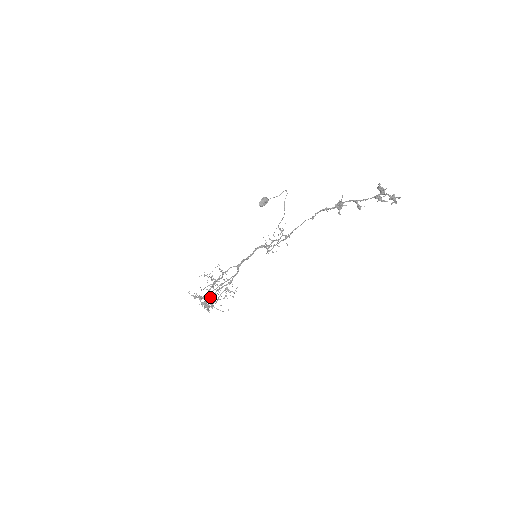
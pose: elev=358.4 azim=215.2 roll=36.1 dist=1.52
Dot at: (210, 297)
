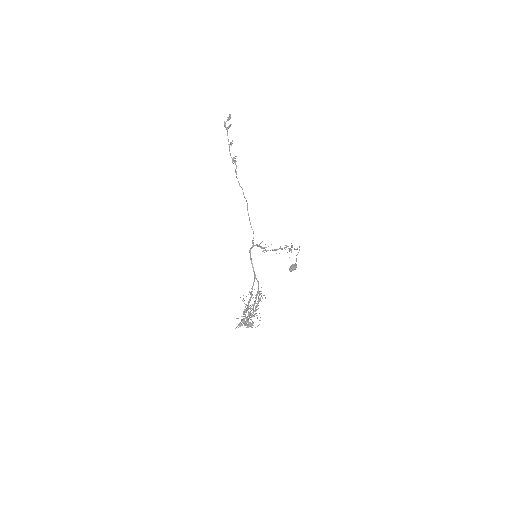
Dot at: occluded
